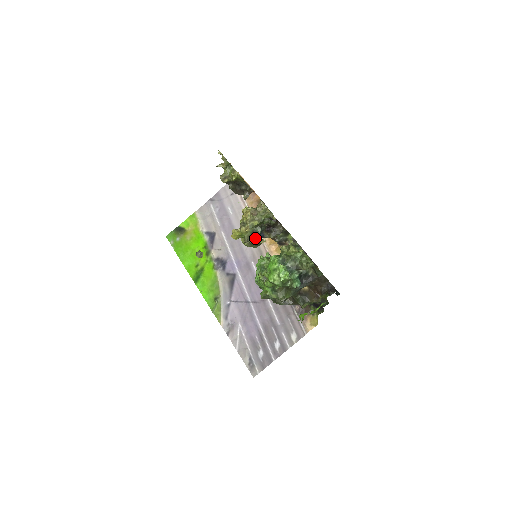
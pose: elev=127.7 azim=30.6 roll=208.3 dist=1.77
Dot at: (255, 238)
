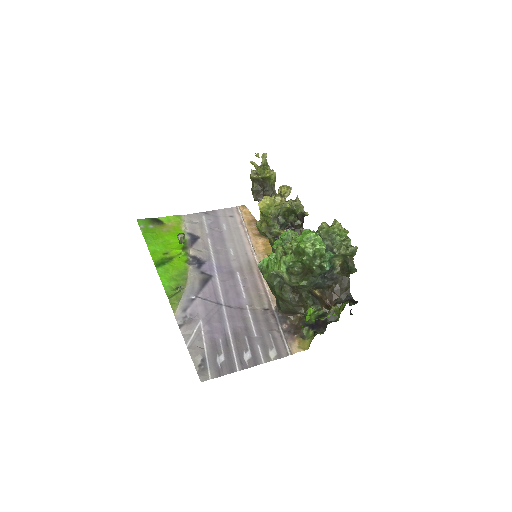
Dot at: (277, 223)
